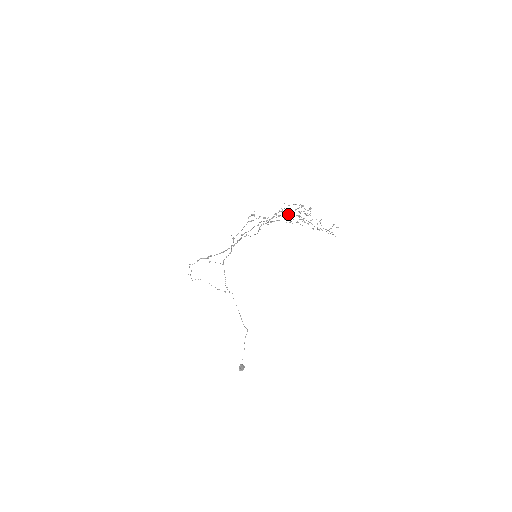
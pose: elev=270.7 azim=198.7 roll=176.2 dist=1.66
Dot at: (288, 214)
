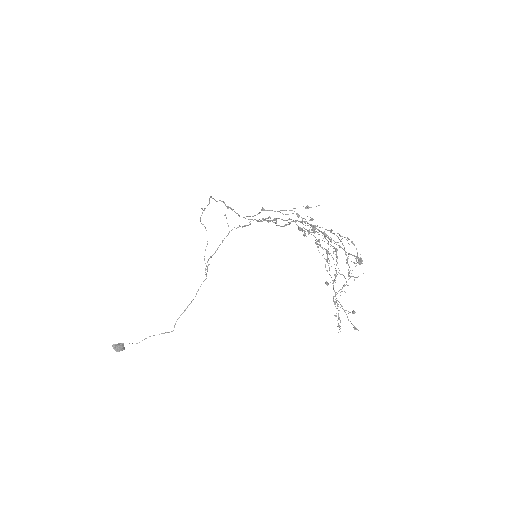
Dot at: occluded
